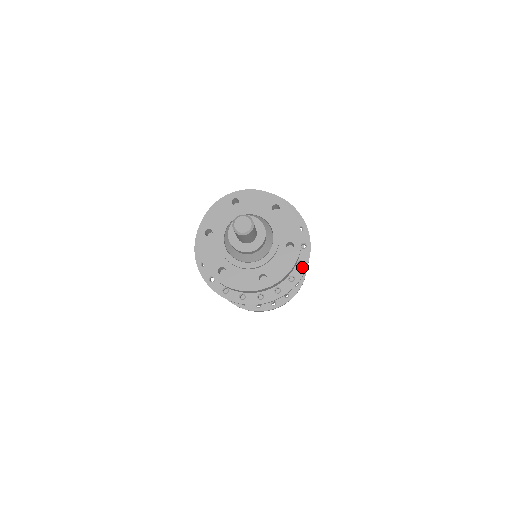
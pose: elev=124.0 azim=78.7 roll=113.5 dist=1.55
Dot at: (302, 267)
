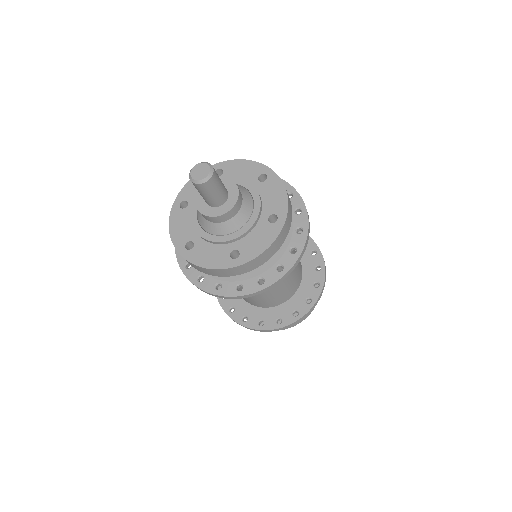
Dot at: (294, 255)
